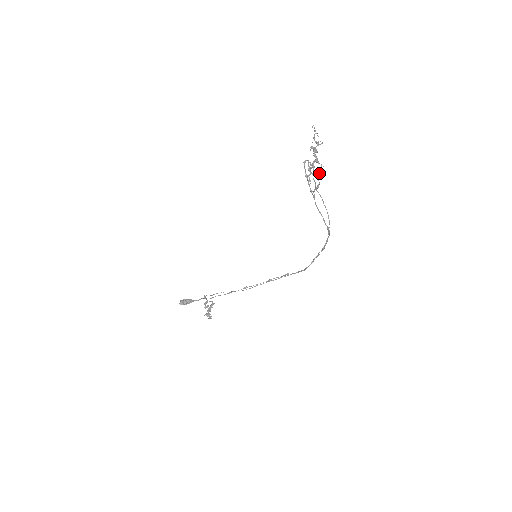
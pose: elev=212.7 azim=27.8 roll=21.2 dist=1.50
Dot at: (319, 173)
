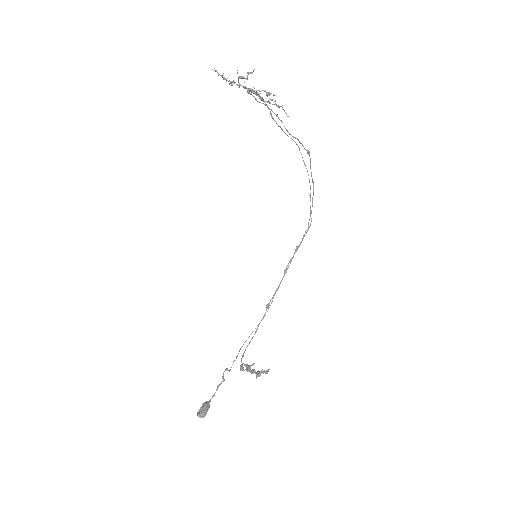
Dot at: (263, 101)
